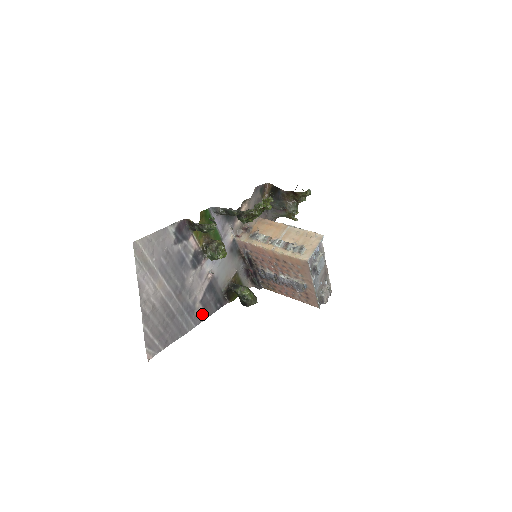
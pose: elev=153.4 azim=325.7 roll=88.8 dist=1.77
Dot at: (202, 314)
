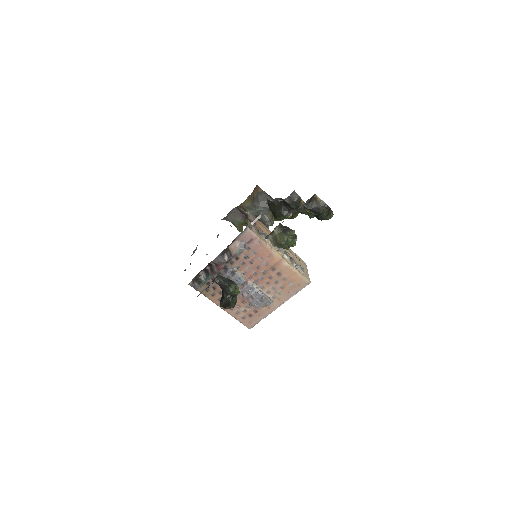
Dot at: occluded
